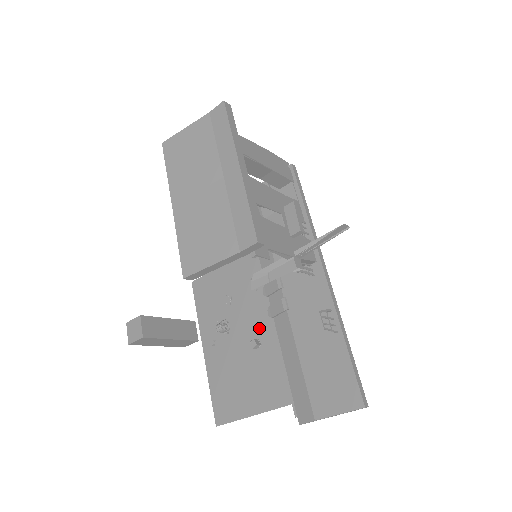
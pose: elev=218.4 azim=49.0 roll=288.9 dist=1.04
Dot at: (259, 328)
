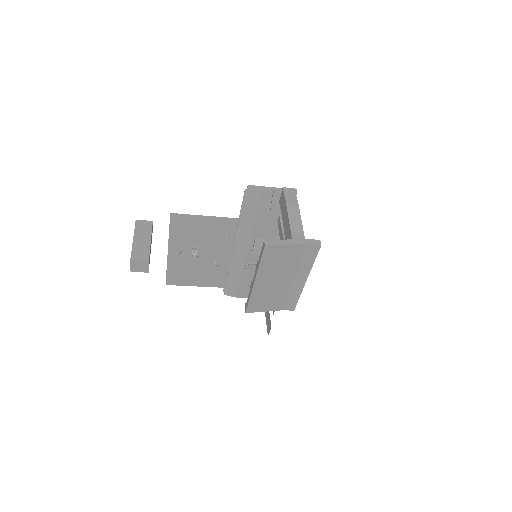
Dot at: (220, 256)
